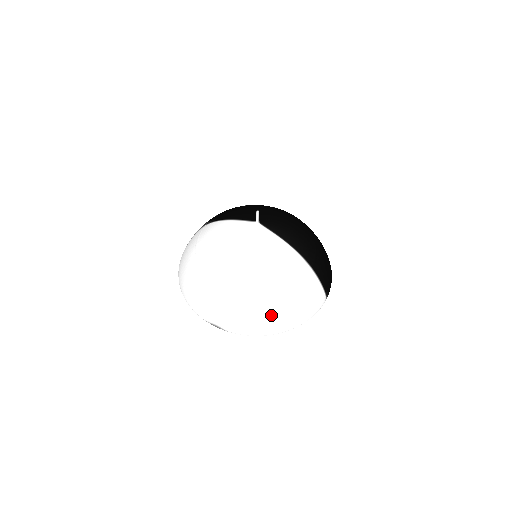
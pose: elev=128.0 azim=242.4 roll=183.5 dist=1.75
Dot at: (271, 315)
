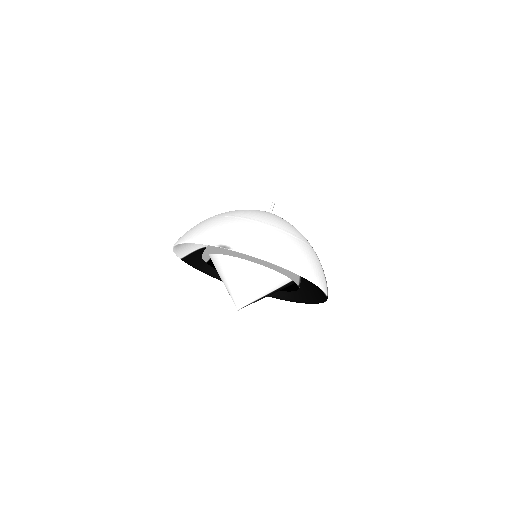
Dot at: (287, 247)
